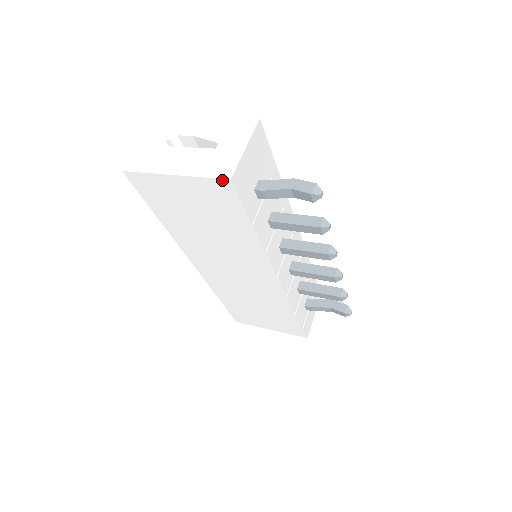
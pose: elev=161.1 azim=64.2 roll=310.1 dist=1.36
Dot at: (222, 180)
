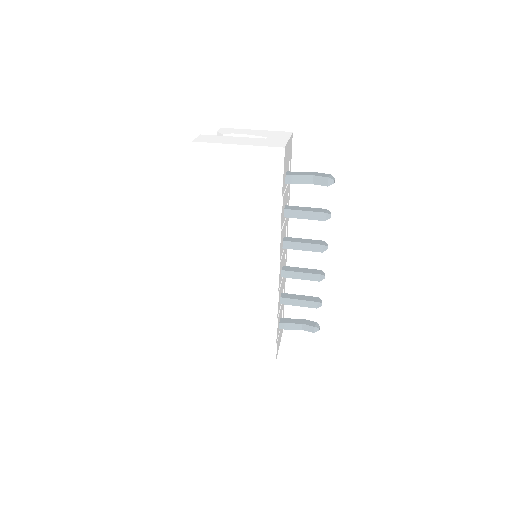
Dot at: (277, 148)
